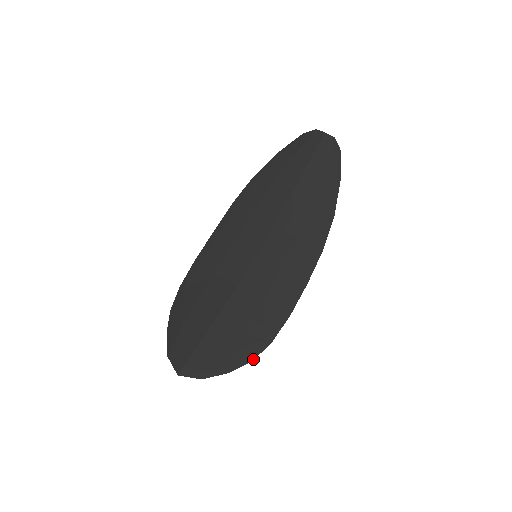
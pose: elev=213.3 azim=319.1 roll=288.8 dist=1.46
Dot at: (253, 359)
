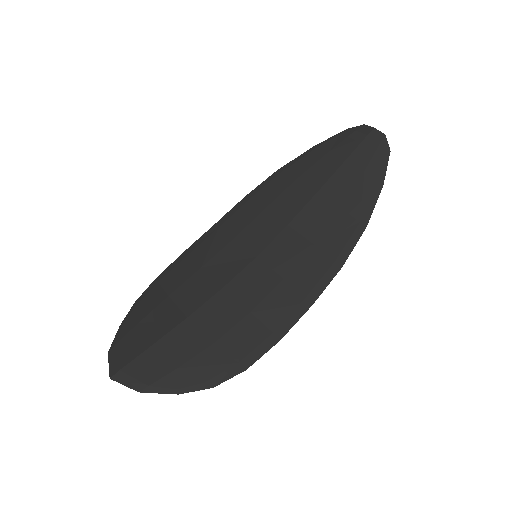
Dot at: (216, 385)
